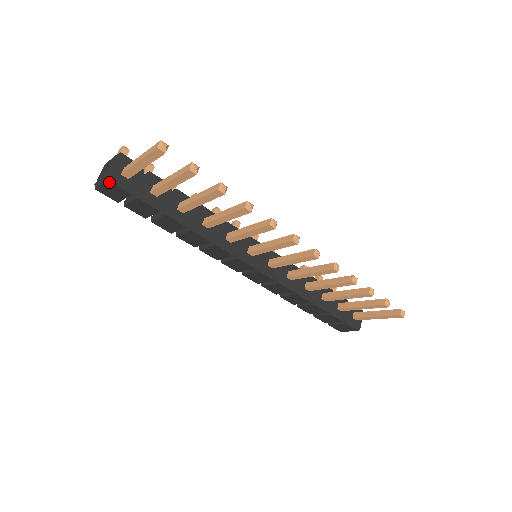
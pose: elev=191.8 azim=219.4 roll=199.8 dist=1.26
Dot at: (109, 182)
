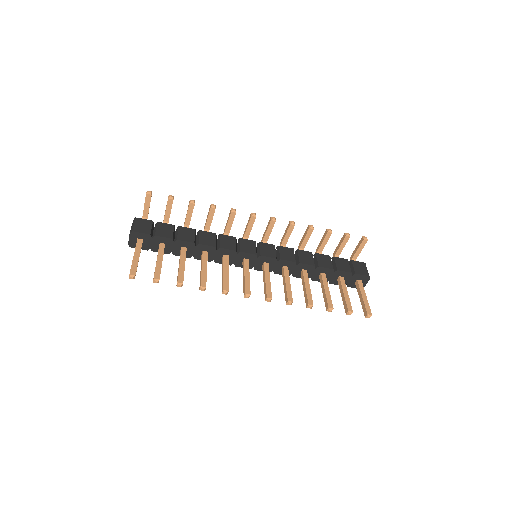
Dot at: (132, 246)
